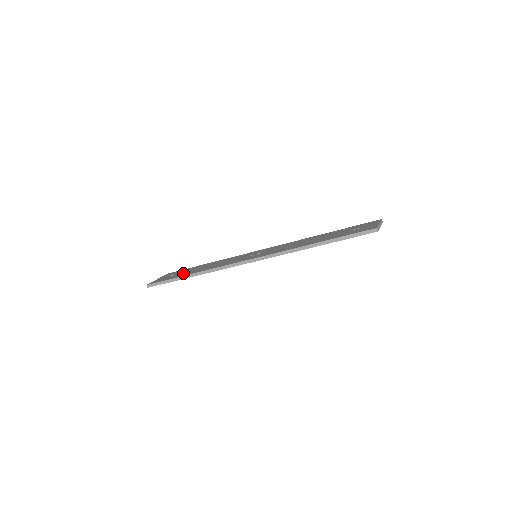
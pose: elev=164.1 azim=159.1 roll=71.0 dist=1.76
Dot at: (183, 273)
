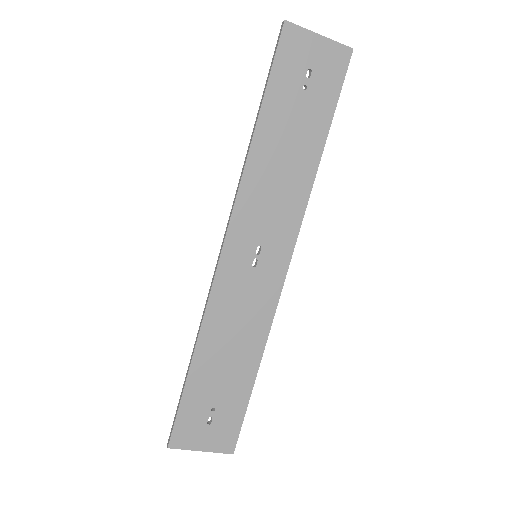
Dot at: (207, 388)
